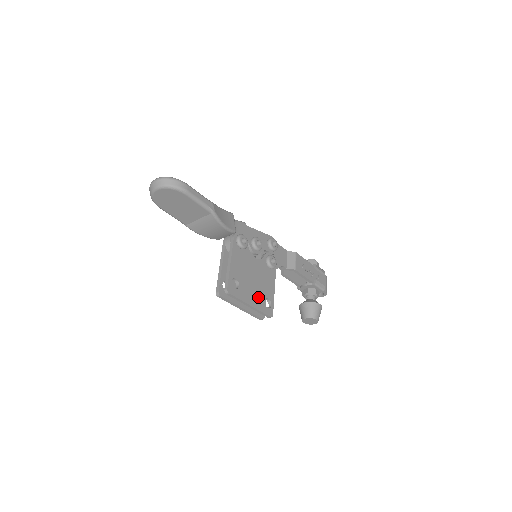
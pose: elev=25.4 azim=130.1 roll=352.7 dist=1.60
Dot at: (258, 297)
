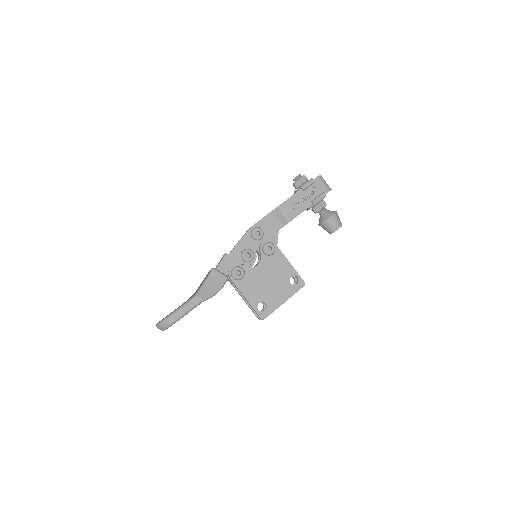
Dot at: (284, 288)
